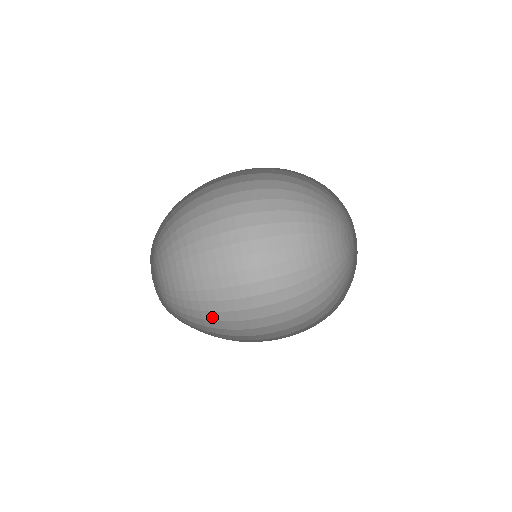
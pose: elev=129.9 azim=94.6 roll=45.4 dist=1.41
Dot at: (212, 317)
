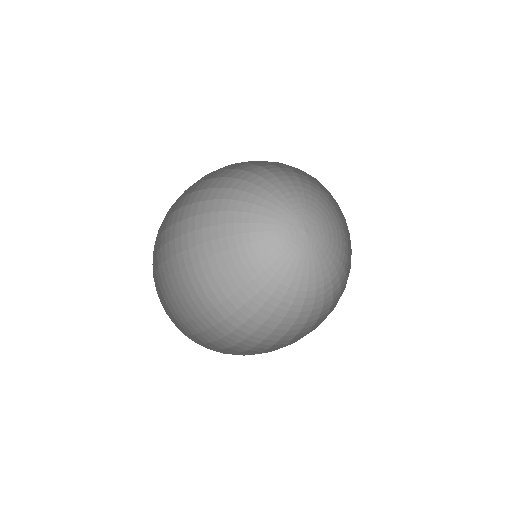
Dot at: (226, 352)
